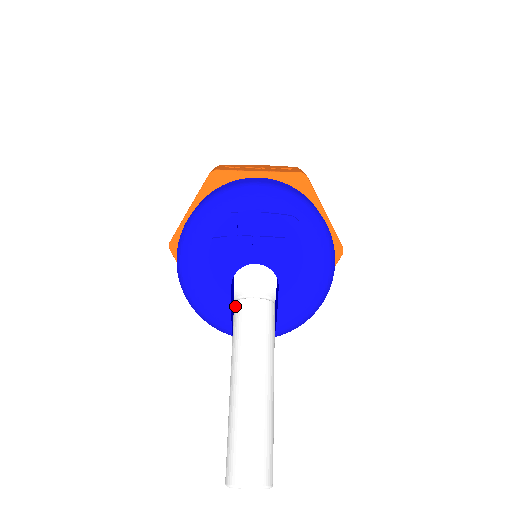
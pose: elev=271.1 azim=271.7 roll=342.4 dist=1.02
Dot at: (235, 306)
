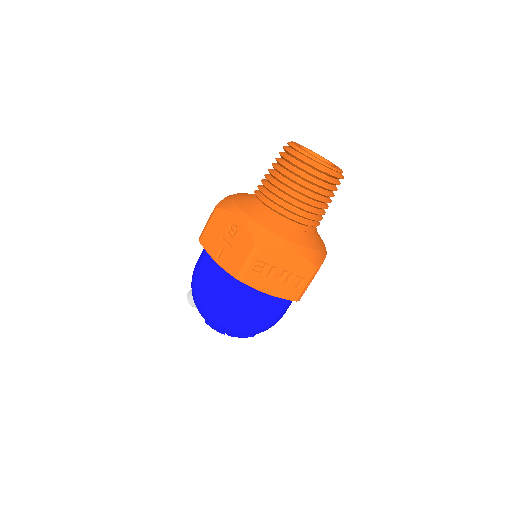
Dot at: occluded
